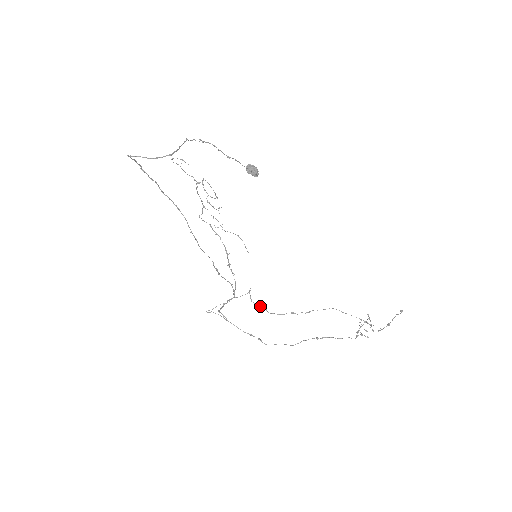
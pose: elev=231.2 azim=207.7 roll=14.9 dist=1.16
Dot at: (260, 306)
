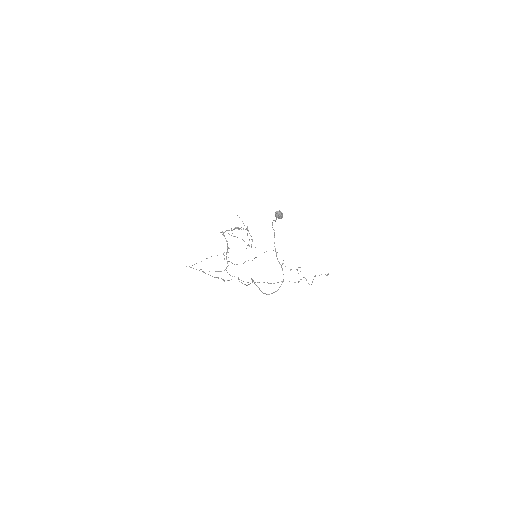
Dot at: occluded
